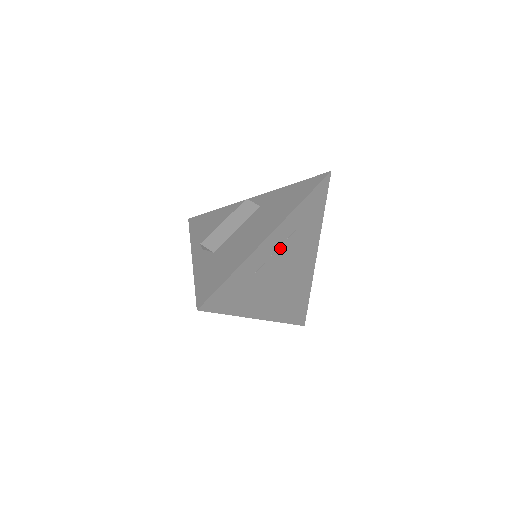
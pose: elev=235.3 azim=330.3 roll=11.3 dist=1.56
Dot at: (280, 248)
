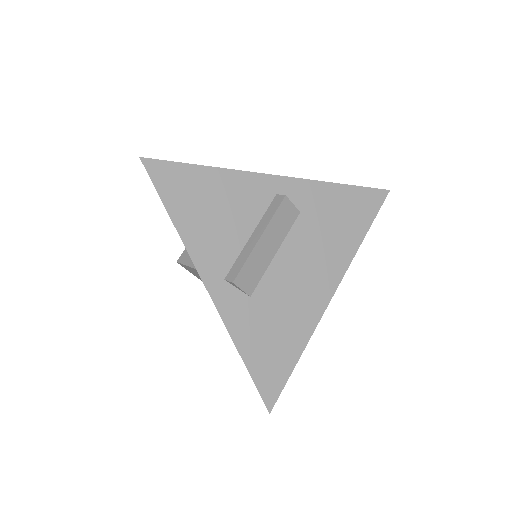
Dot at: occluded
